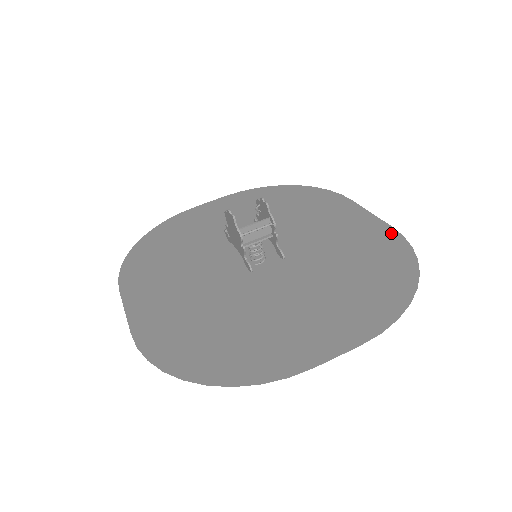
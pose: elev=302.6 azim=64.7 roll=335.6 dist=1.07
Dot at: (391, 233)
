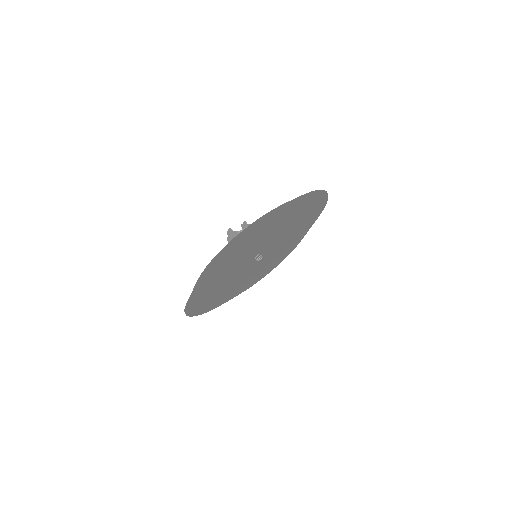
Dot at: (318, 215)
